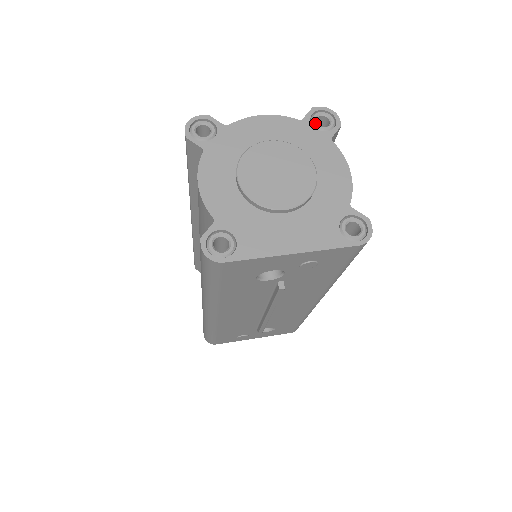
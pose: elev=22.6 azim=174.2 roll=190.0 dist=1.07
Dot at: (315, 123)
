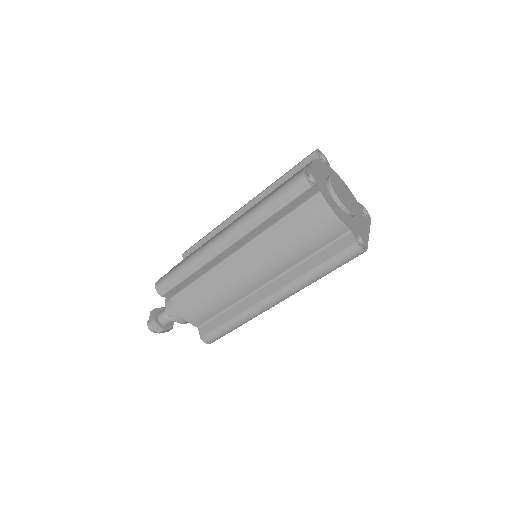
Dot at: (323, 160)
